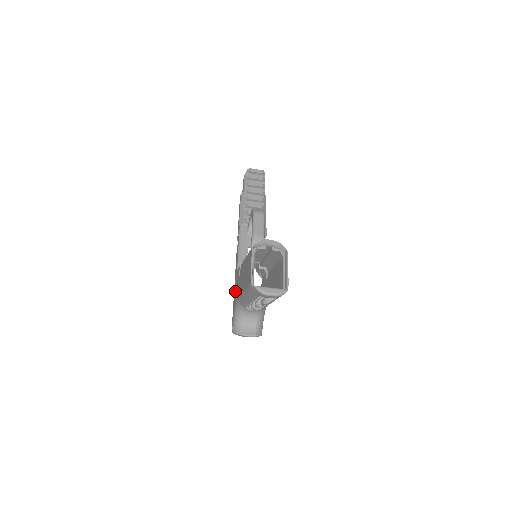
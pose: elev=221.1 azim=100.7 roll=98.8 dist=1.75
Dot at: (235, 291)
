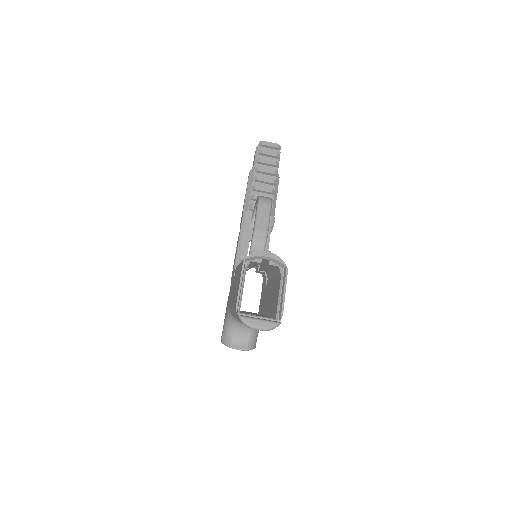
Dot at: (229, 293)
